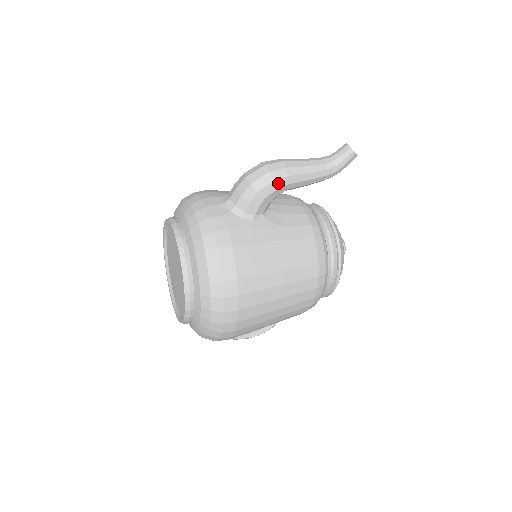
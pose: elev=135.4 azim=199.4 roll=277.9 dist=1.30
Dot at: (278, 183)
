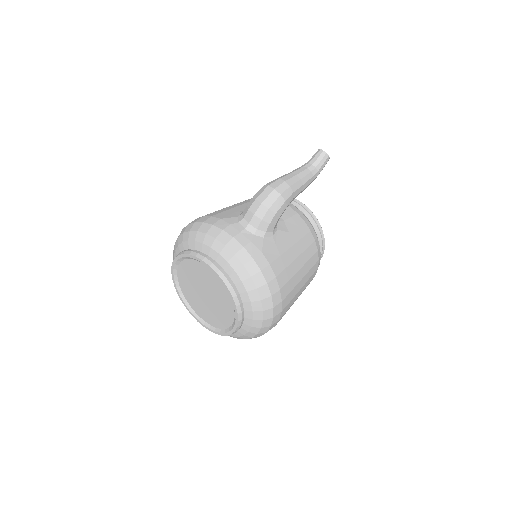
Dot at: (288, 201)
